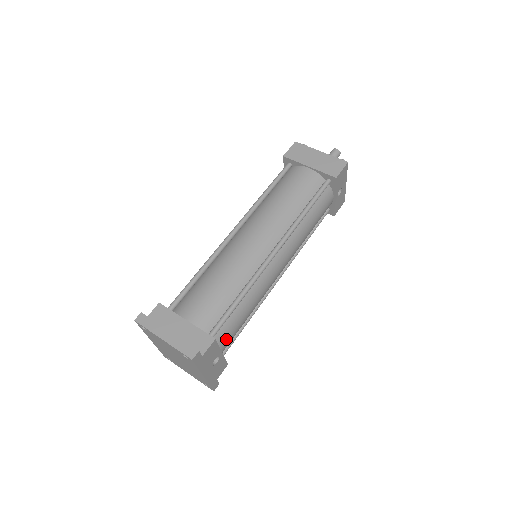
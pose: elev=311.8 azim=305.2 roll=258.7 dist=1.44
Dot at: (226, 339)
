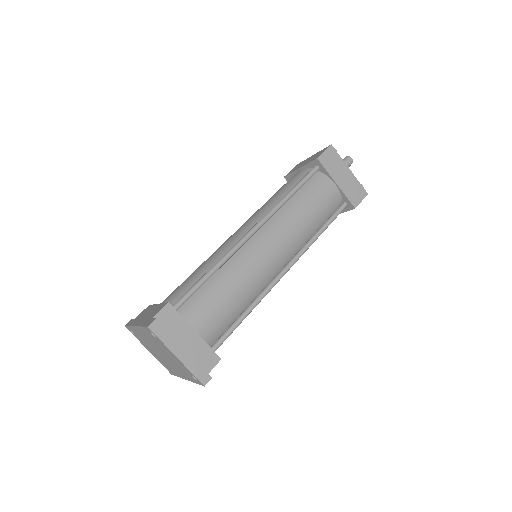
Dot at: occluded
